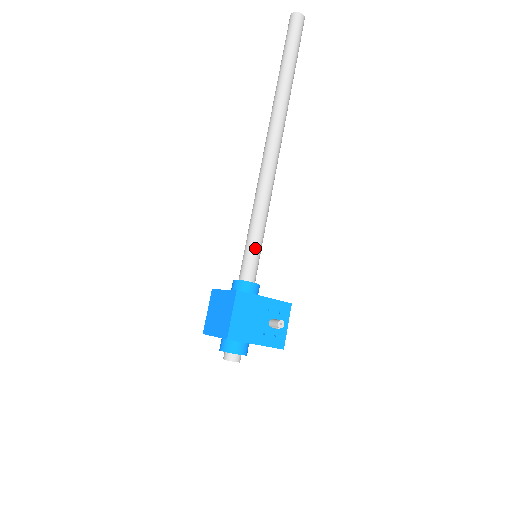
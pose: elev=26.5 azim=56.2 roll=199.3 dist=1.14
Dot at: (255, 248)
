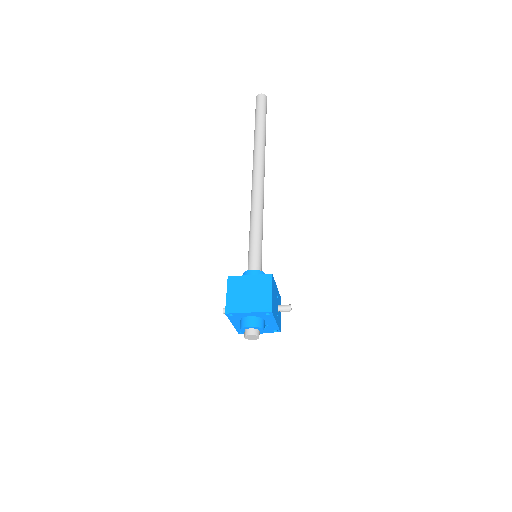
Dot at: (261, 248)
